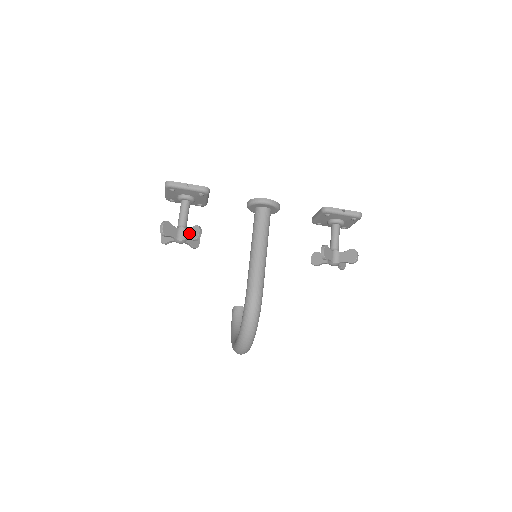
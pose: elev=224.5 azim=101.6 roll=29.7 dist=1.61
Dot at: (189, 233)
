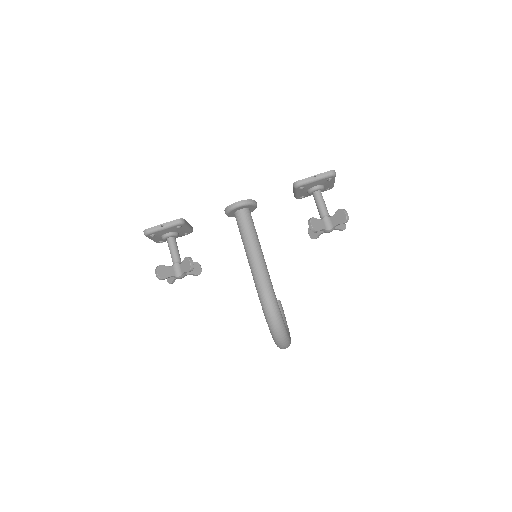
Dot at: (183, 266)
